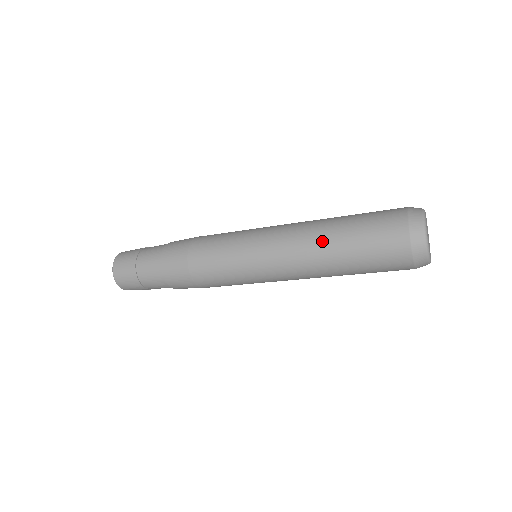
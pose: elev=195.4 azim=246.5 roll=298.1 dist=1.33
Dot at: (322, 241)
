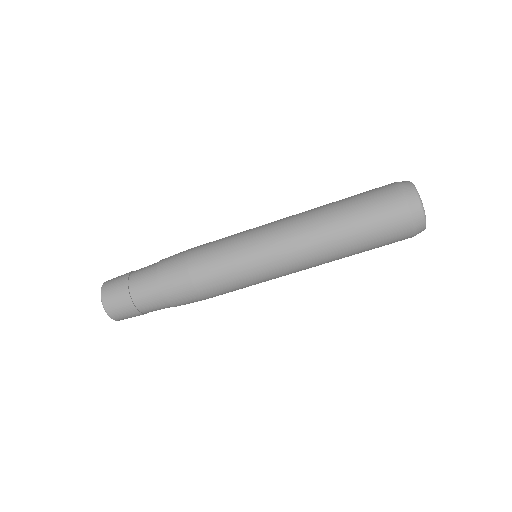
Dot at: (321, 208)
